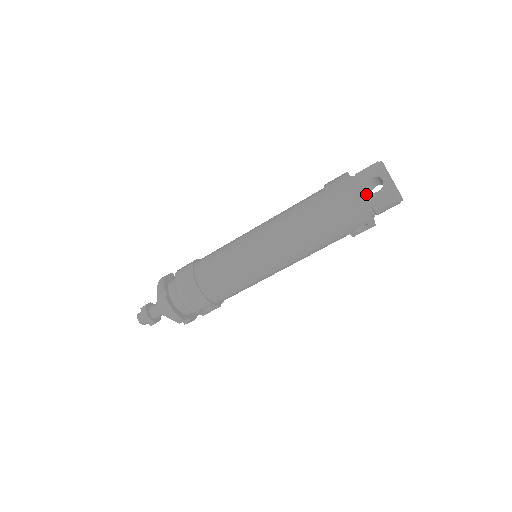
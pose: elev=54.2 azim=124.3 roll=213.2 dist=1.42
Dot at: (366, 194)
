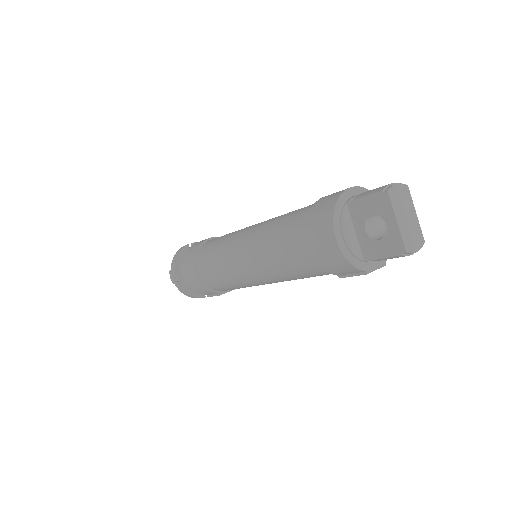
Dot at: (364, 237)
